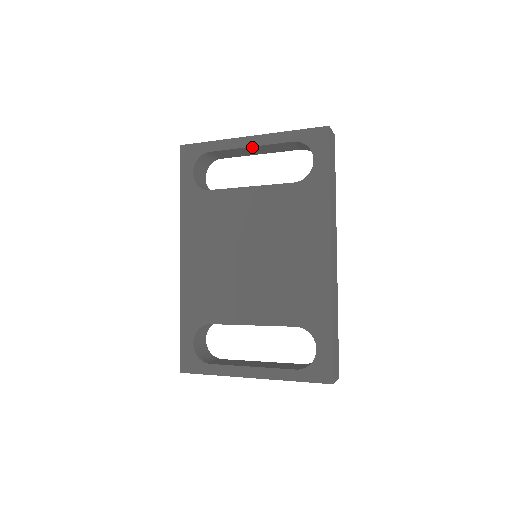
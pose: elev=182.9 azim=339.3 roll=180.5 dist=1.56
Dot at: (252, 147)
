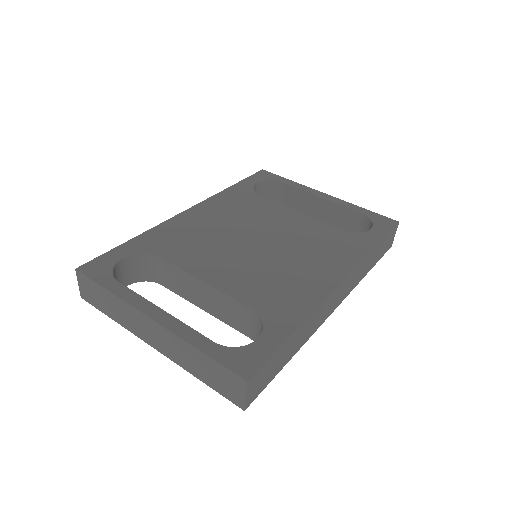
Dot at: (321, 200)
